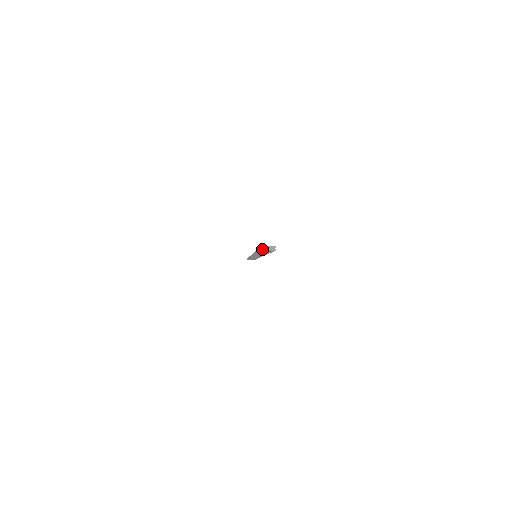
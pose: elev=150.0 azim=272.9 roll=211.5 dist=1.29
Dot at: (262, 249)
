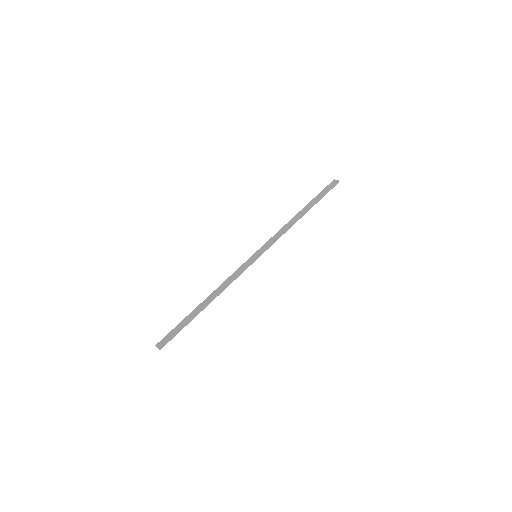
Dot at: (156, 346)
